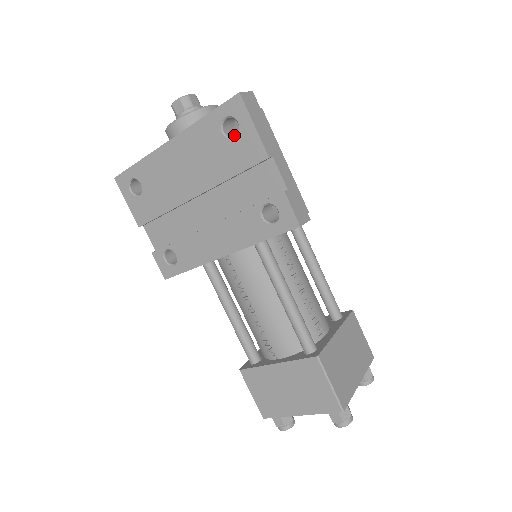
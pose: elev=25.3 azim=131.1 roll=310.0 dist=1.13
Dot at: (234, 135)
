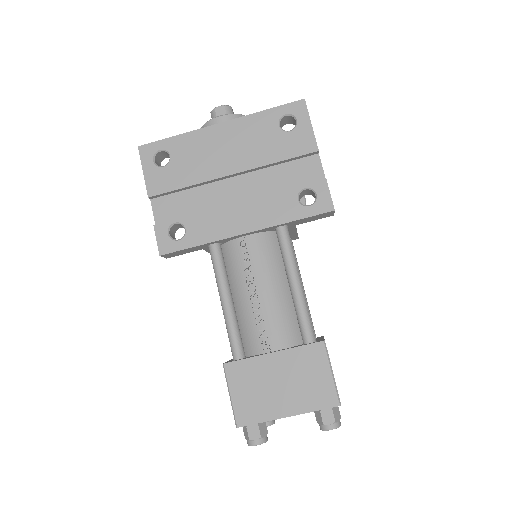
Dot at: occluded
